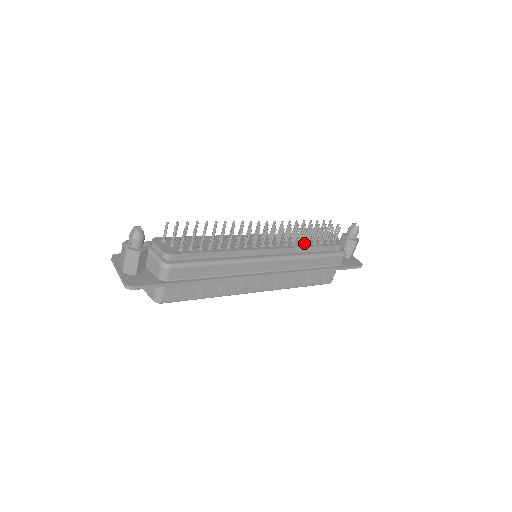
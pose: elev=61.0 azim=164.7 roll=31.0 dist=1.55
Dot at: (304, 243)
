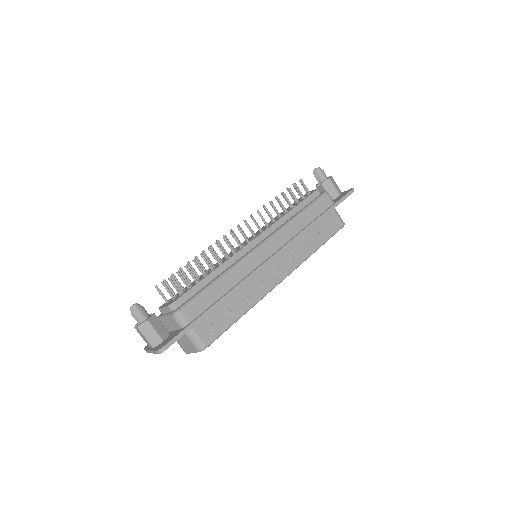
Dot at: (283, 214)
